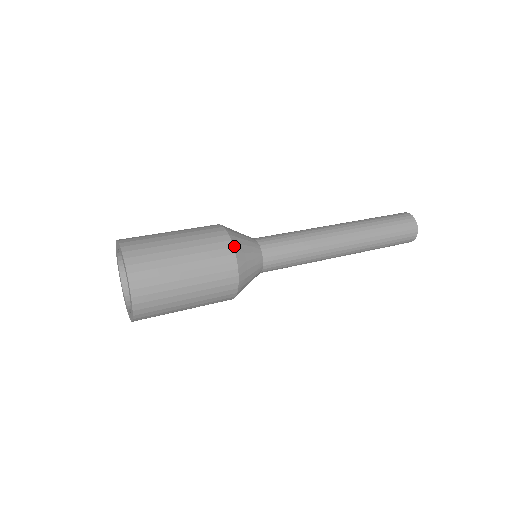
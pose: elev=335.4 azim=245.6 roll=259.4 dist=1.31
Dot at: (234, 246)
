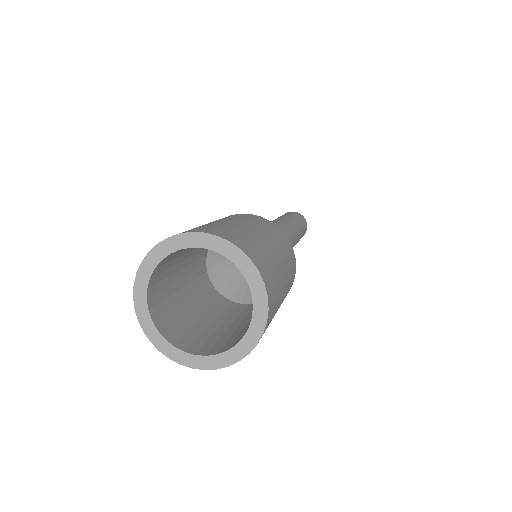
Dot at: (259, 217)
